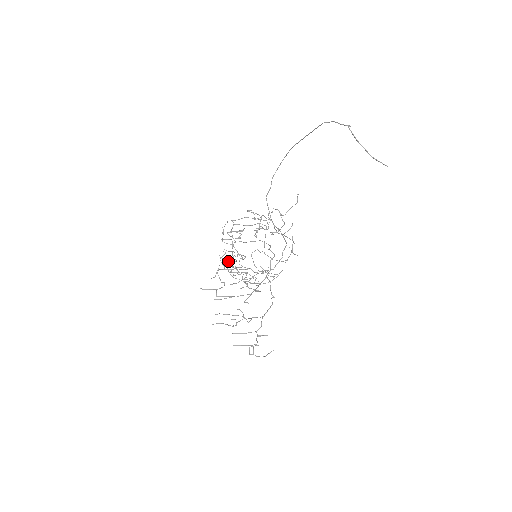
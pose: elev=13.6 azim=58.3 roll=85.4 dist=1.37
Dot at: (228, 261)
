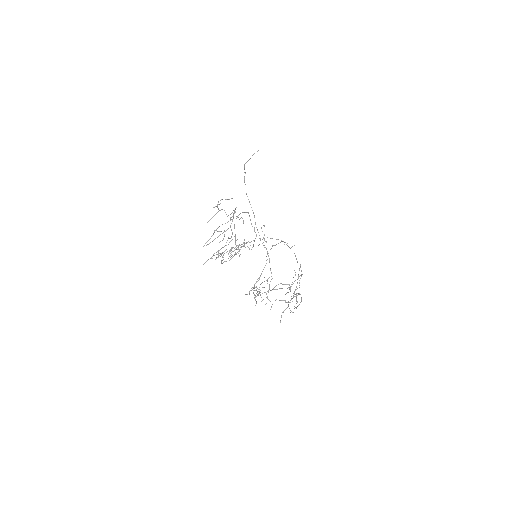
Dot at: occluded
